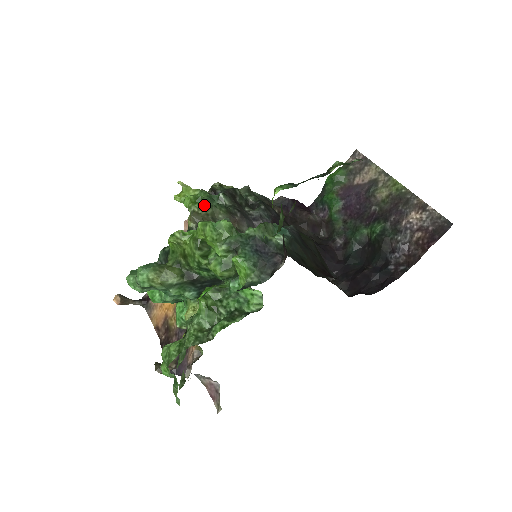
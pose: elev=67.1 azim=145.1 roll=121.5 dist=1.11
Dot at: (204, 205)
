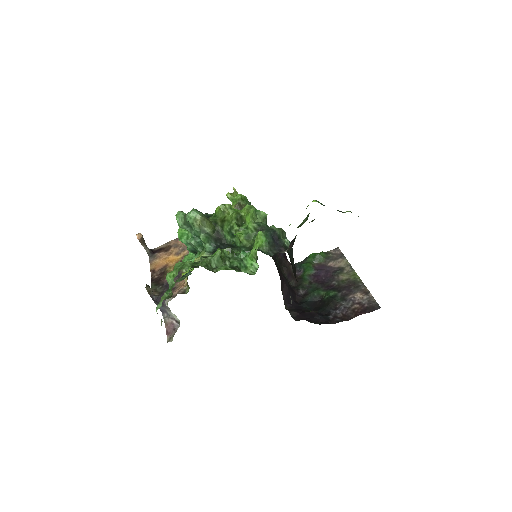
Dot at: occluded
